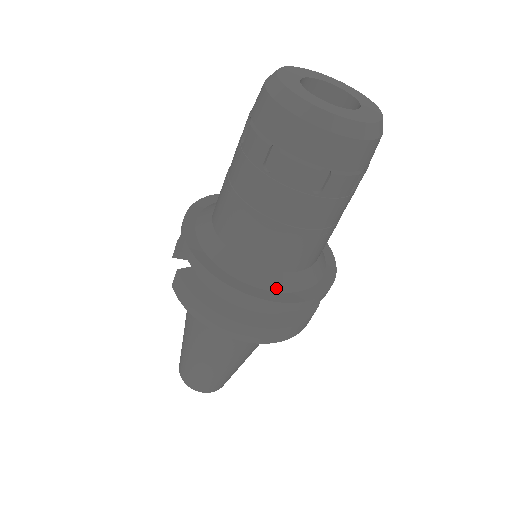
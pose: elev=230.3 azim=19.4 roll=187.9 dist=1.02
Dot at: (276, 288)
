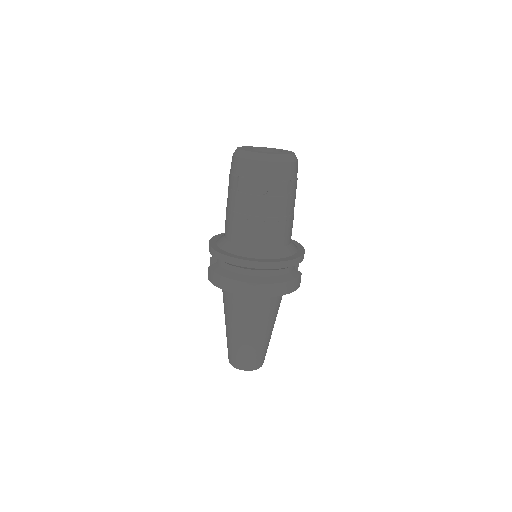
Dot at: (260, 257)
